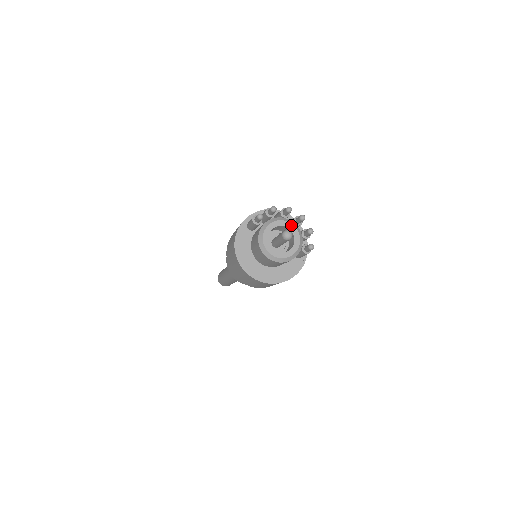
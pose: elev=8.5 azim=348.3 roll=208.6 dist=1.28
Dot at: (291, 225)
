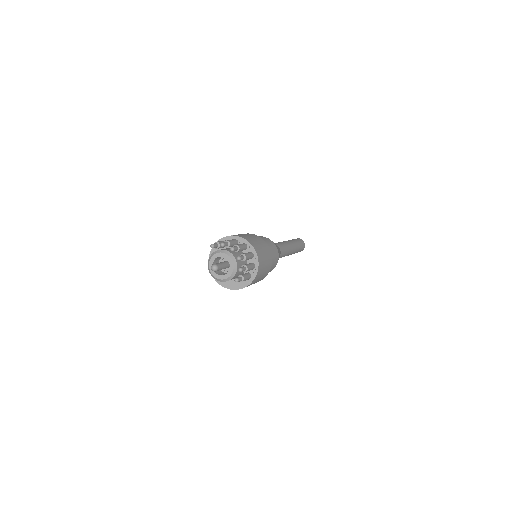
Dot at: (231, 260)
